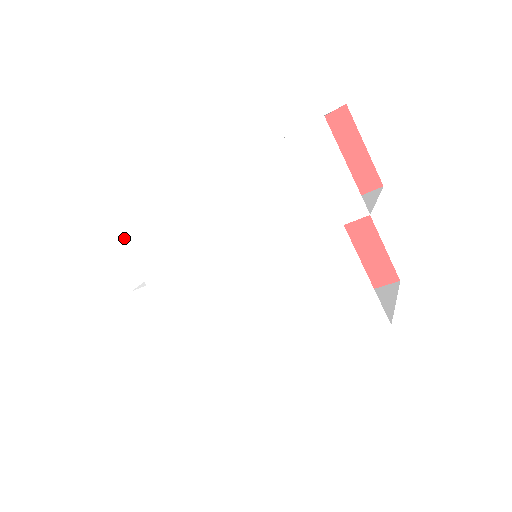
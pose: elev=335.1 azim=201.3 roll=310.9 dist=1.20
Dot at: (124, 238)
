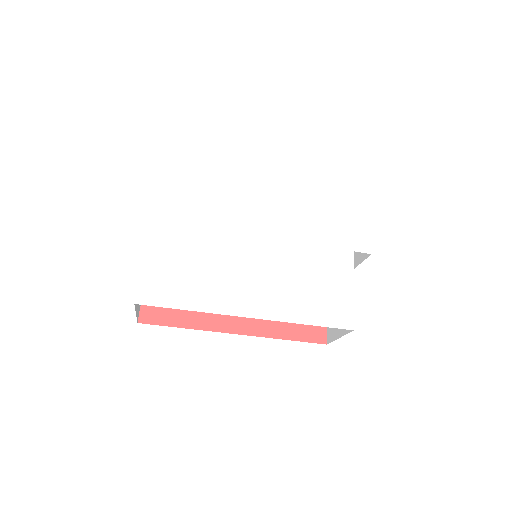
Dot at: (186, 170)
